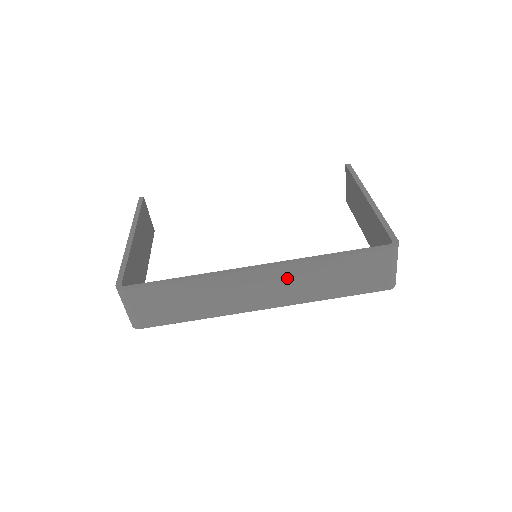
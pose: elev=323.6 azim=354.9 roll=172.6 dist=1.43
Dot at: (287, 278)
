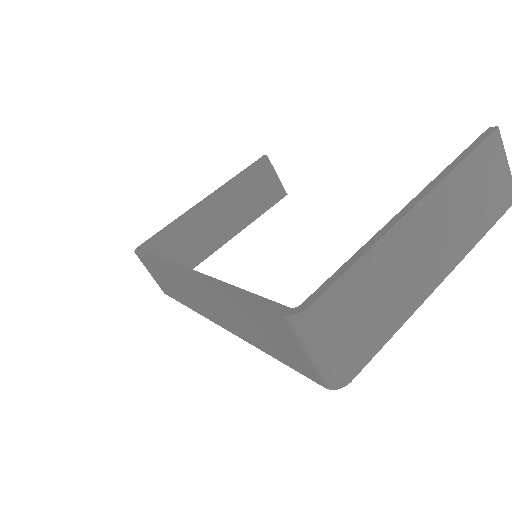
Dot at: (211, 298)
